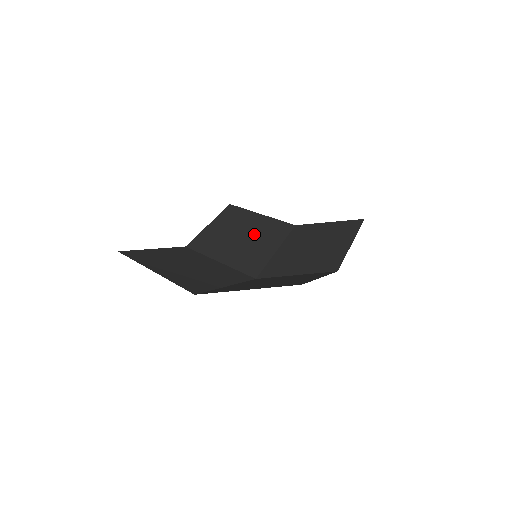
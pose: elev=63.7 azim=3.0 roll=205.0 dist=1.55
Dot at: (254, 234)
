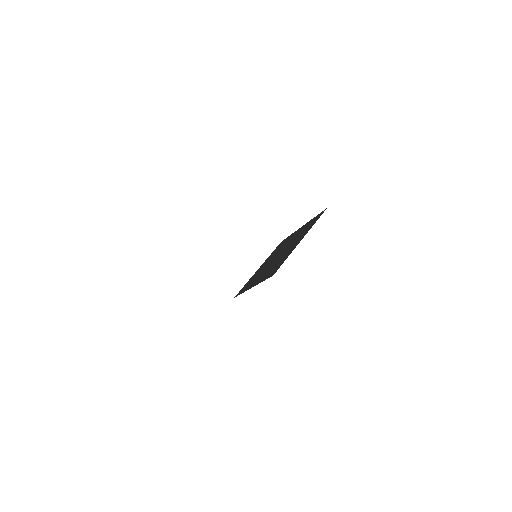
Dot at: (289, 245)
